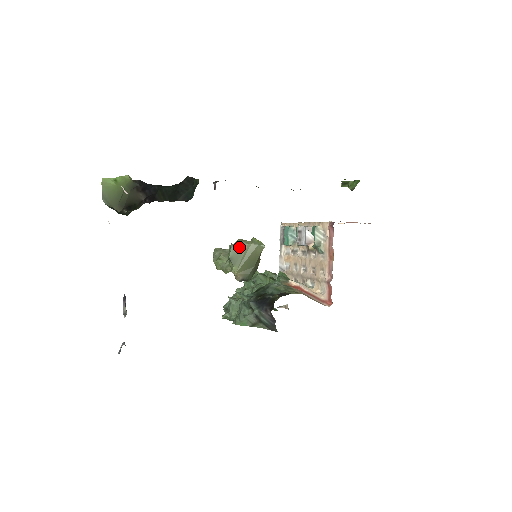
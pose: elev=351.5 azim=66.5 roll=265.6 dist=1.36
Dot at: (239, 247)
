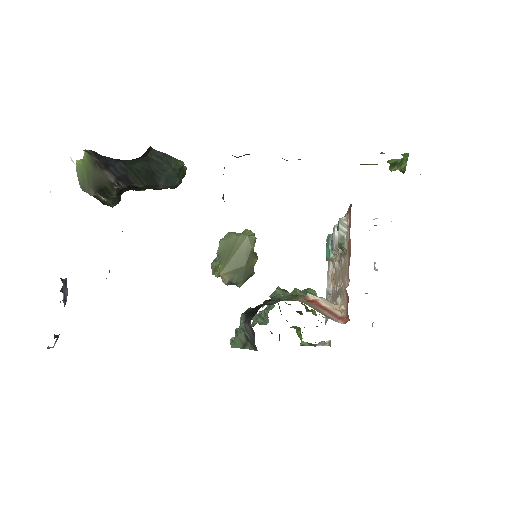
Dot at: (227, 240)
